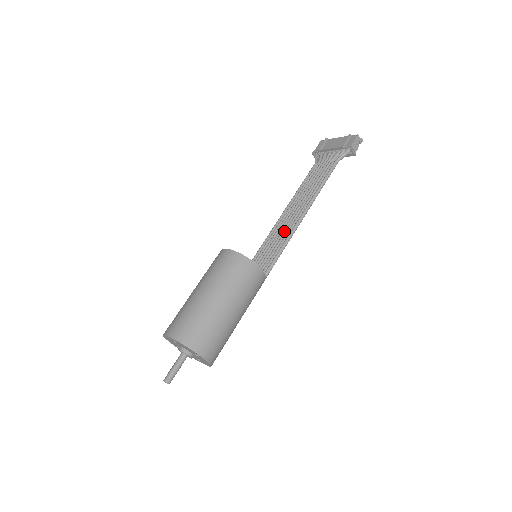
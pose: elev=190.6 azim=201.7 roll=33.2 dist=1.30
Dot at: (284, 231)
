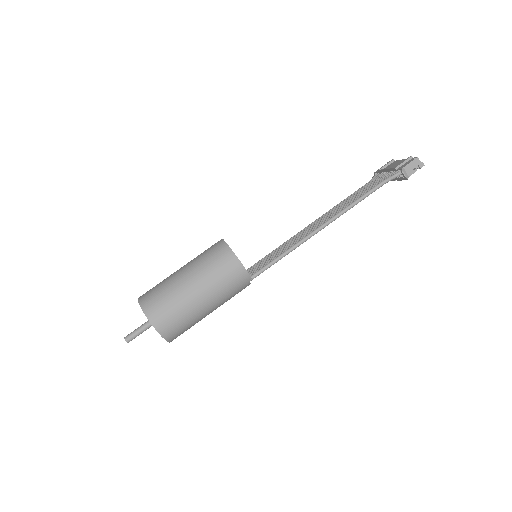
Dot at: (296, 240)
